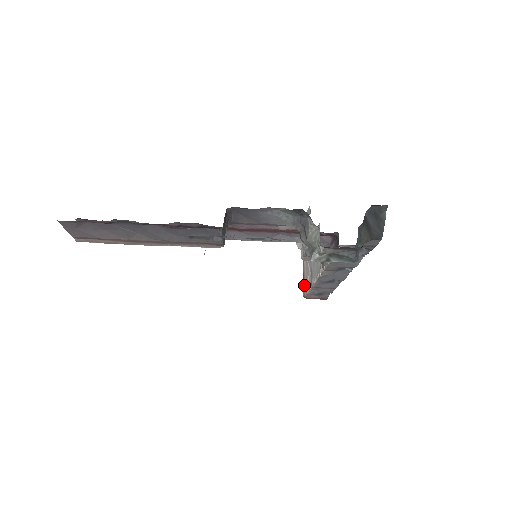
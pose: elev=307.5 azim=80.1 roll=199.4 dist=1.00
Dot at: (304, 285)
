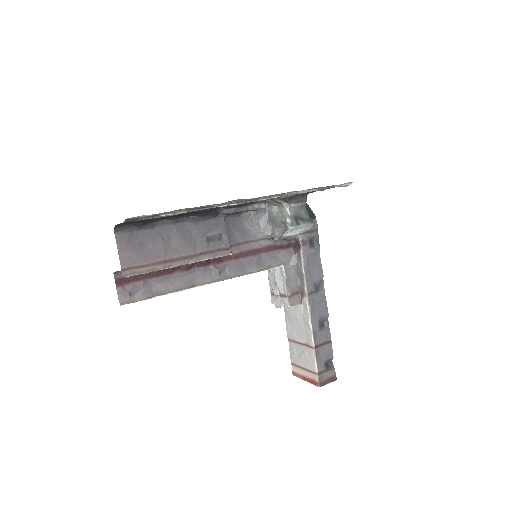
Dot at: (311, 380)
